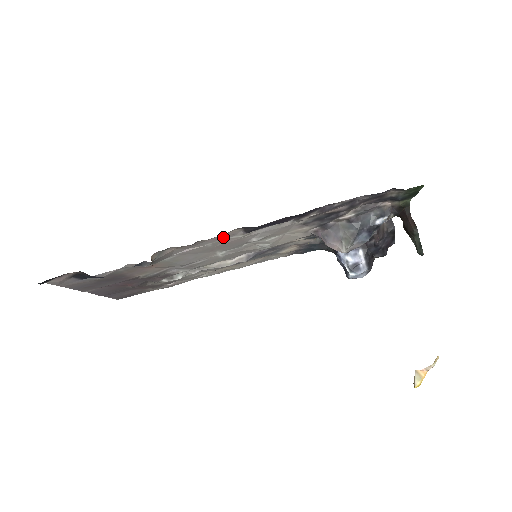
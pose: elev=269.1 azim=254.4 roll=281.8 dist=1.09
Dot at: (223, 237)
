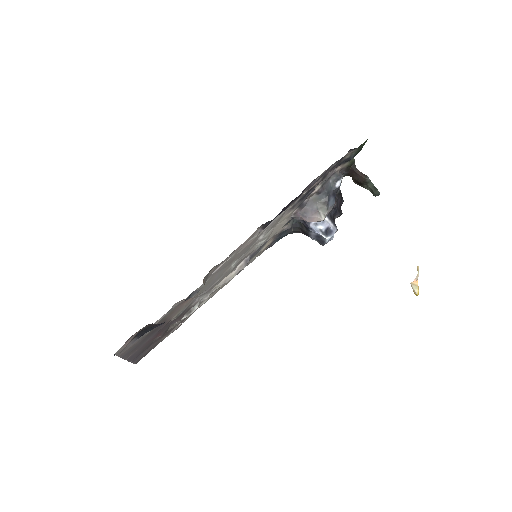
Dot at: (246, 242)
